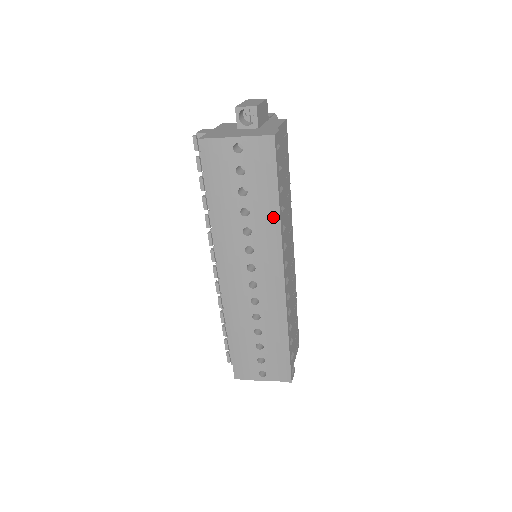
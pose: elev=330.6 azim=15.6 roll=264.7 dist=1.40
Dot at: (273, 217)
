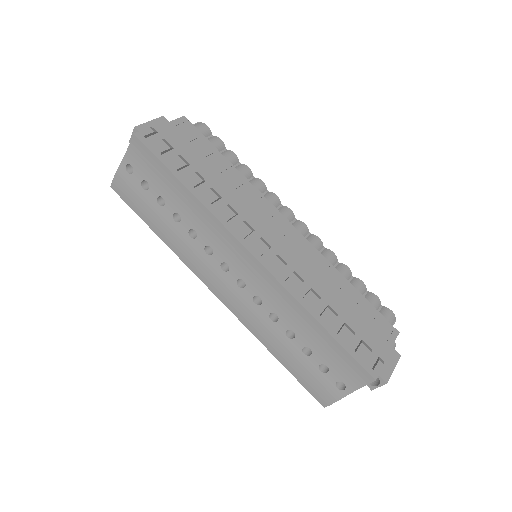
Dot at: (193, 203)
